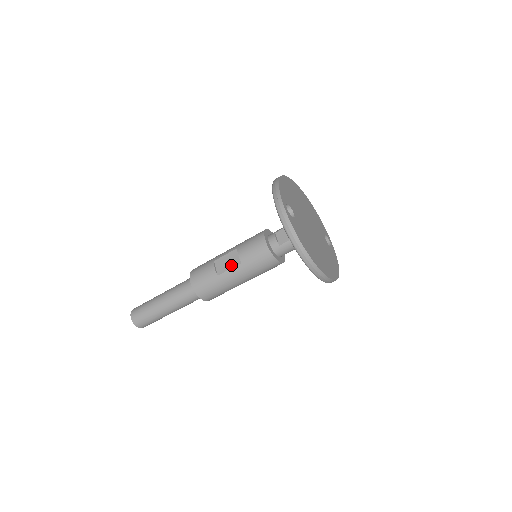
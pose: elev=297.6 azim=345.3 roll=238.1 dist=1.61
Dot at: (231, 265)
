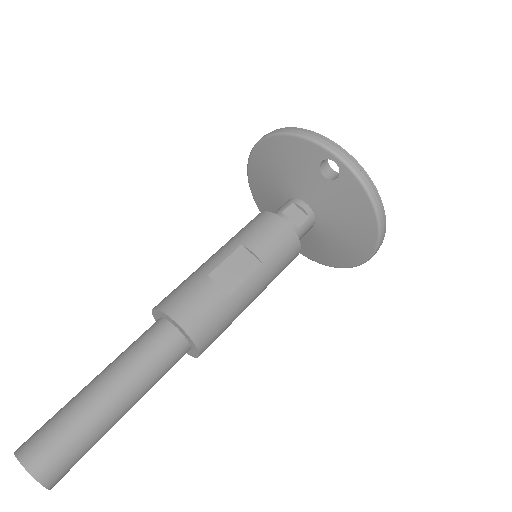
Dot at: (246, 272)
